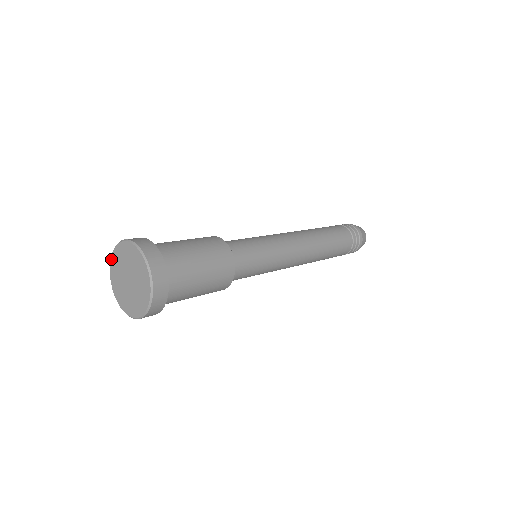
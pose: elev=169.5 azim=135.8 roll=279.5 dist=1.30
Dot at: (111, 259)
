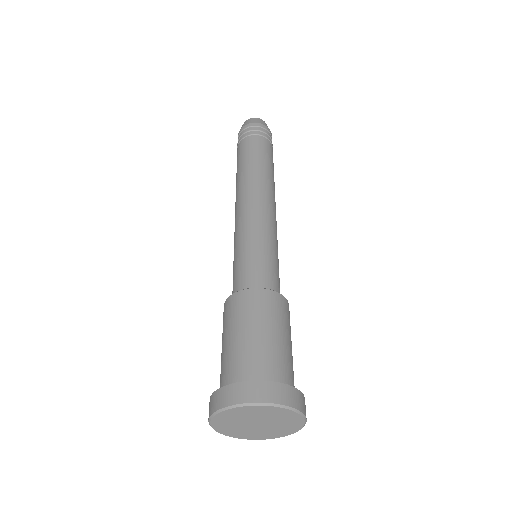
Dot at: (238, 408)
